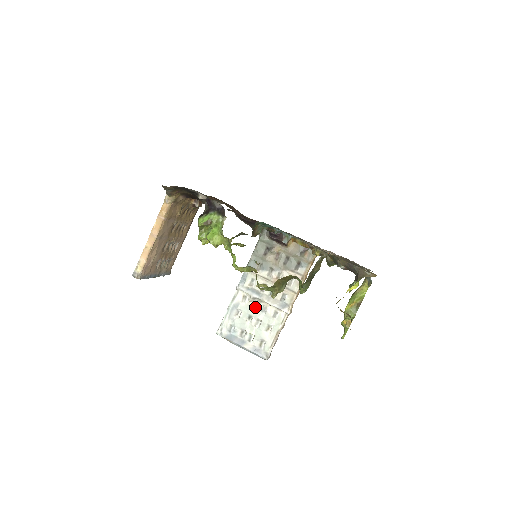
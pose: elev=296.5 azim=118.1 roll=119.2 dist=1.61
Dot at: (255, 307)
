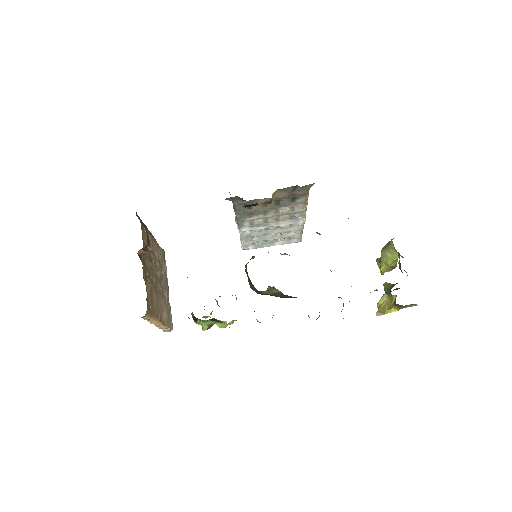
Dot at: (267, 230)
